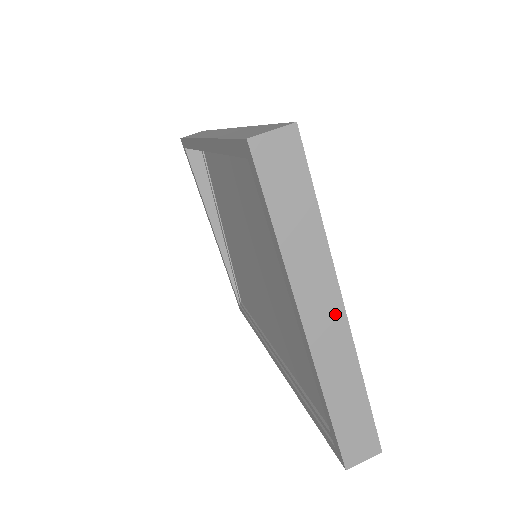
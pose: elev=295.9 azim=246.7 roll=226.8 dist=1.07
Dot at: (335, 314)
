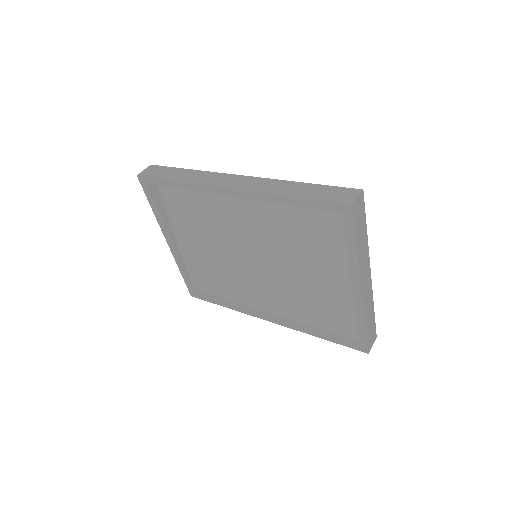
Dot at: (369, 278)
